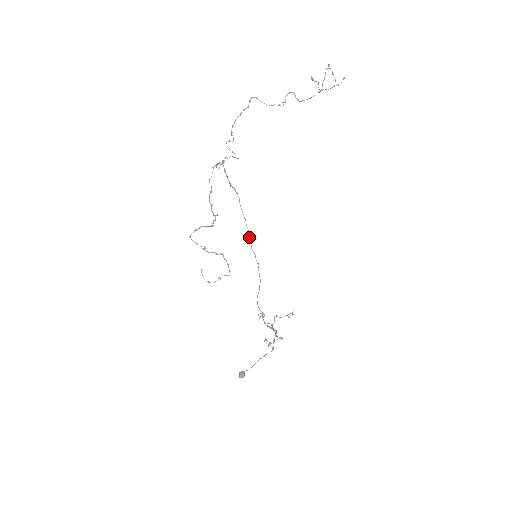
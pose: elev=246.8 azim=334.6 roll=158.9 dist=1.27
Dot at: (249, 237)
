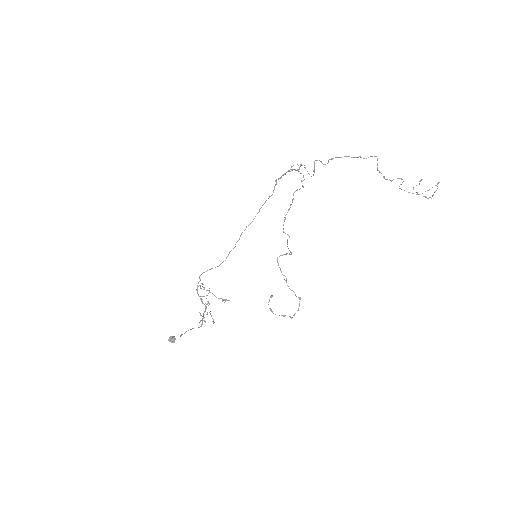
Dot at: (249, 224)
